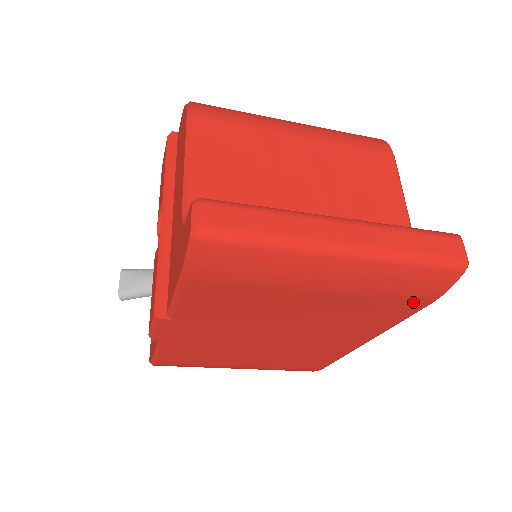
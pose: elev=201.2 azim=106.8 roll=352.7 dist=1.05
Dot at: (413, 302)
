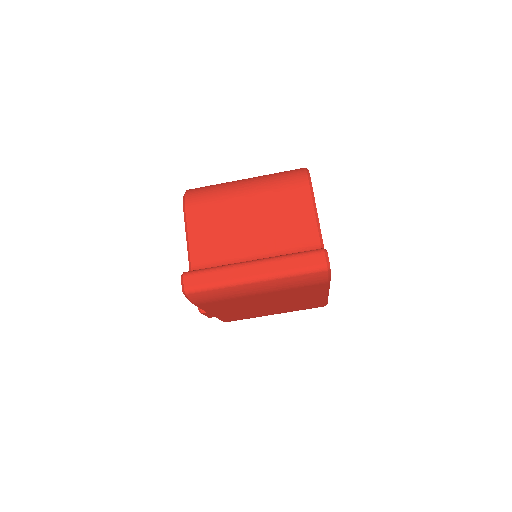
Dot at: (317, 285)
